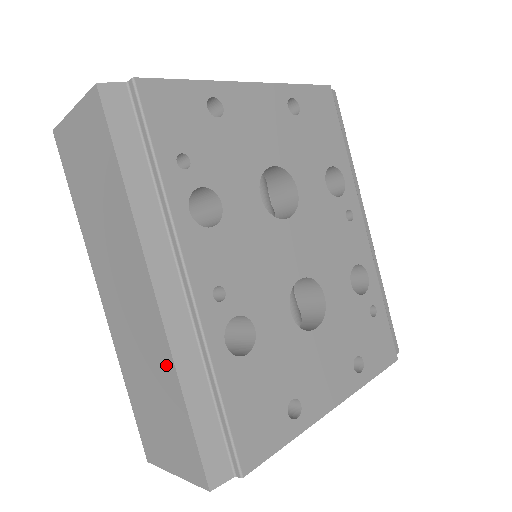
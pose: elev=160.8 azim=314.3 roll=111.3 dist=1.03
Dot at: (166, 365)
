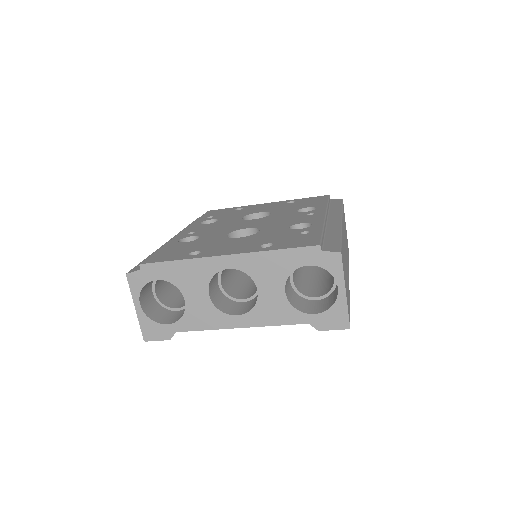
Dot at: occluded
